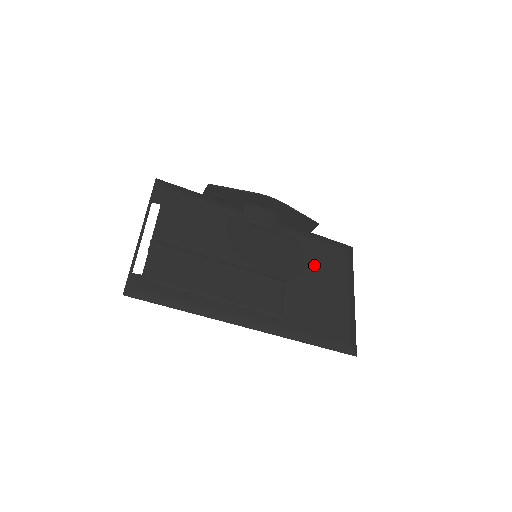
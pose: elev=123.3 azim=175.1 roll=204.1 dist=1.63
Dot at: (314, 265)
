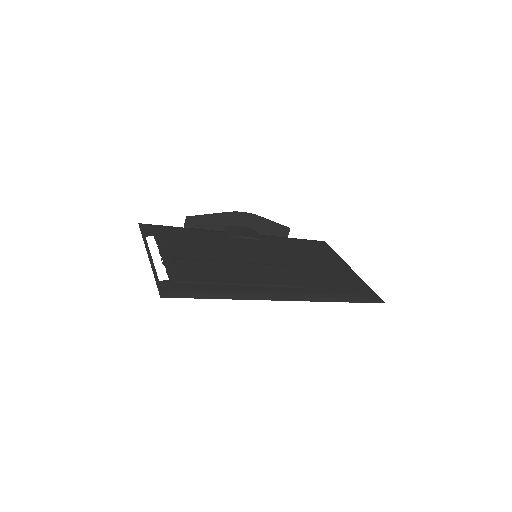
Dot at: (306, 254)
